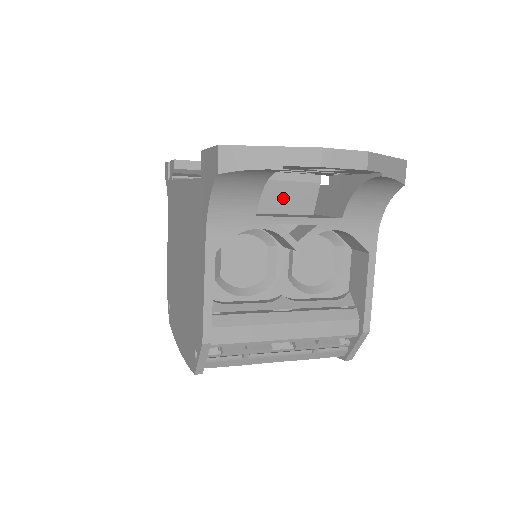
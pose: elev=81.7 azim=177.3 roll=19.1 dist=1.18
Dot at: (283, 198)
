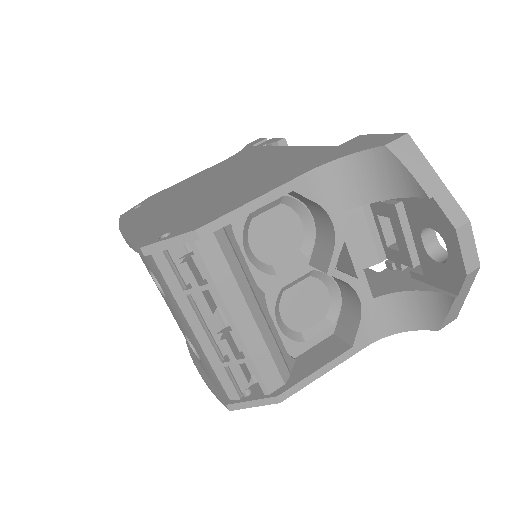
Dot at: (352, 236)
